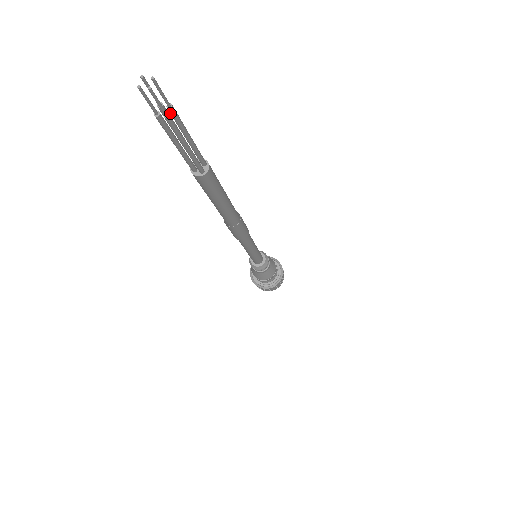
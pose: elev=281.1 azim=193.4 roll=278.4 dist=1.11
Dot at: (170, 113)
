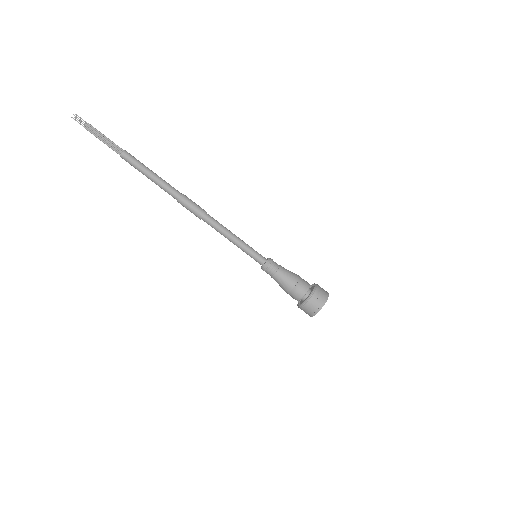
Dot at: (89, 126)
